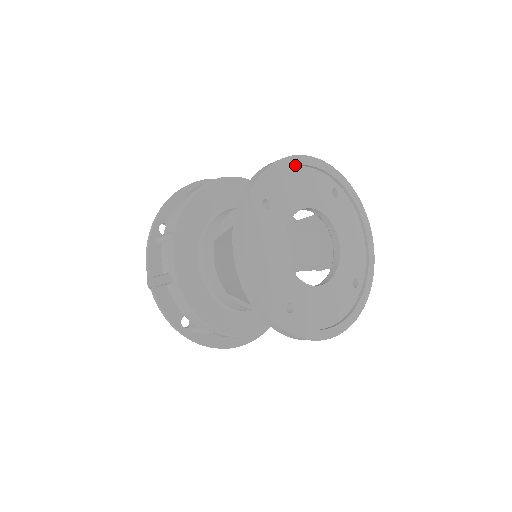
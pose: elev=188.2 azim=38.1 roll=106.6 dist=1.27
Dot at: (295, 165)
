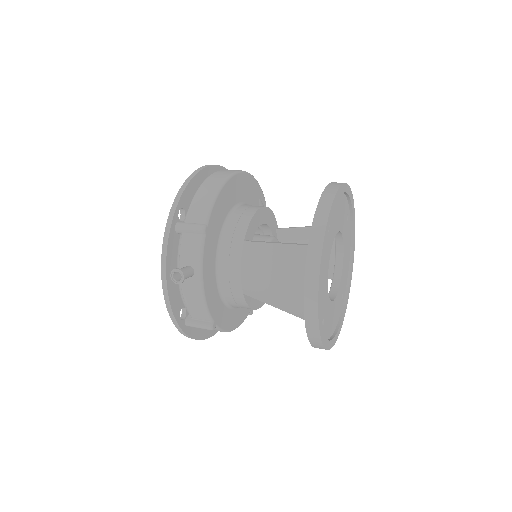
Dot at: (343, 192)
